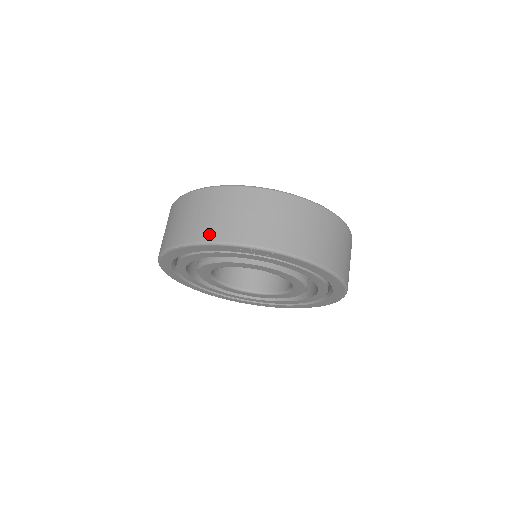
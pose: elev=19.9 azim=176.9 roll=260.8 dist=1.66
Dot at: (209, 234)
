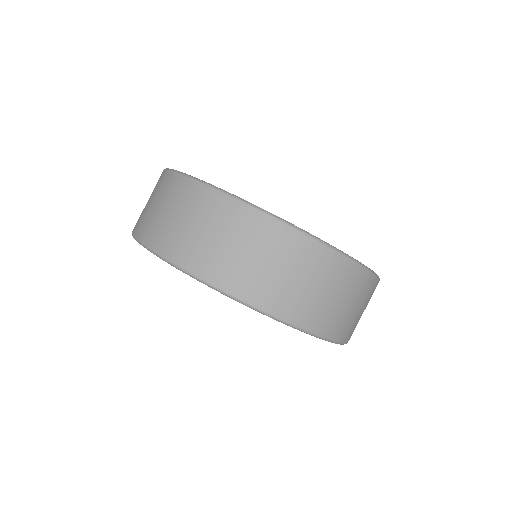
Dot at: (209, 270)
